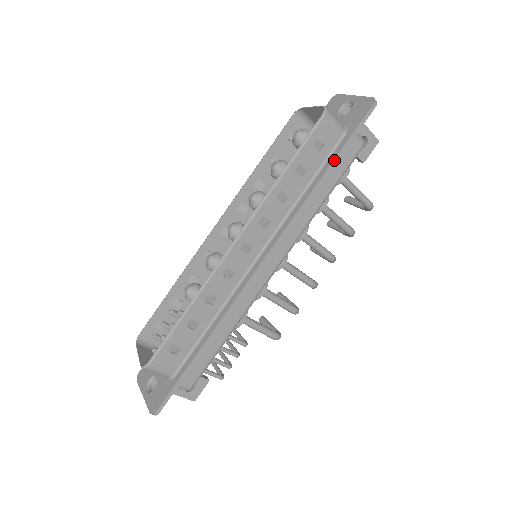
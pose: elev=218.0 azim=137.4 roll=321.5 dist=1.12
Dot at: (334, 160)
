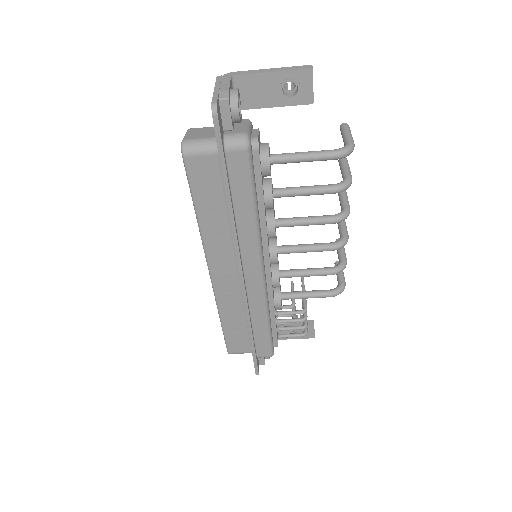
Dot at: (224, 185)
